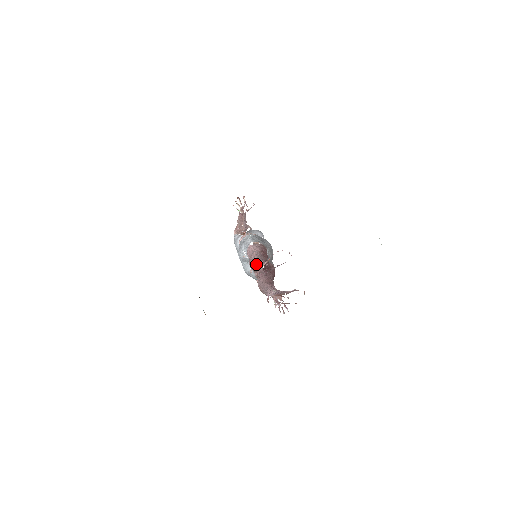
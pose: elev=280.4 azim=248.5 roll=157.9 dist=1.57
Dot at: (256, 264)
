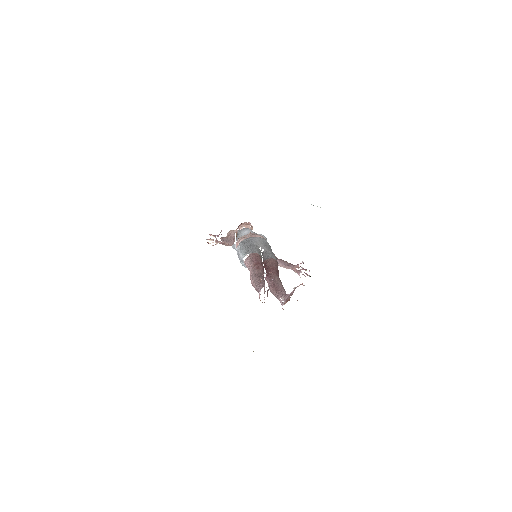
Dot at: (256, 290)
